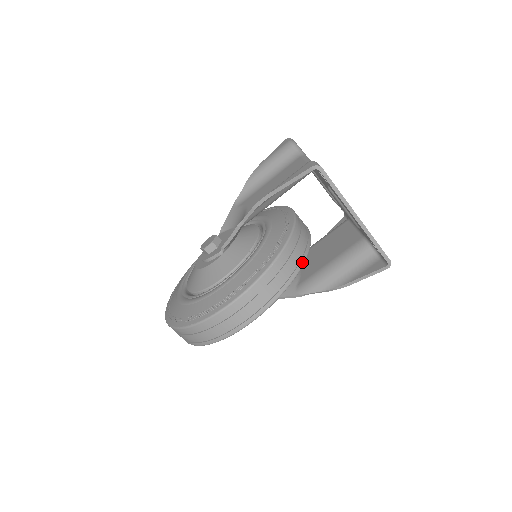
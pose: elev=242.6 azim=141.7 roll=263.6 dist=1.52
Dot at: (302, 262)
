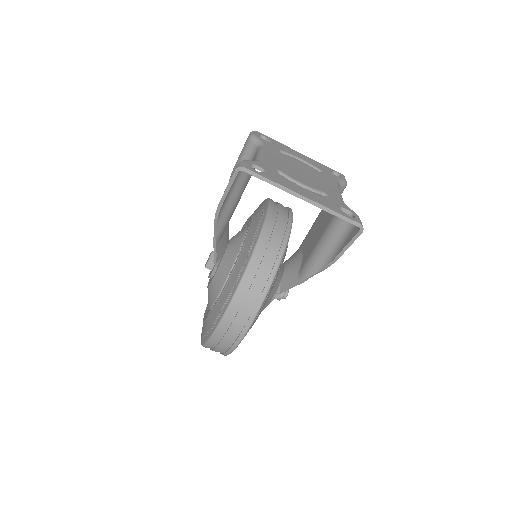
Dot at: (280, 254)
